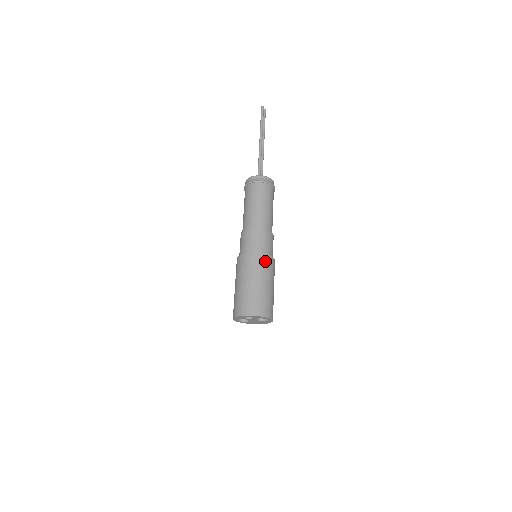
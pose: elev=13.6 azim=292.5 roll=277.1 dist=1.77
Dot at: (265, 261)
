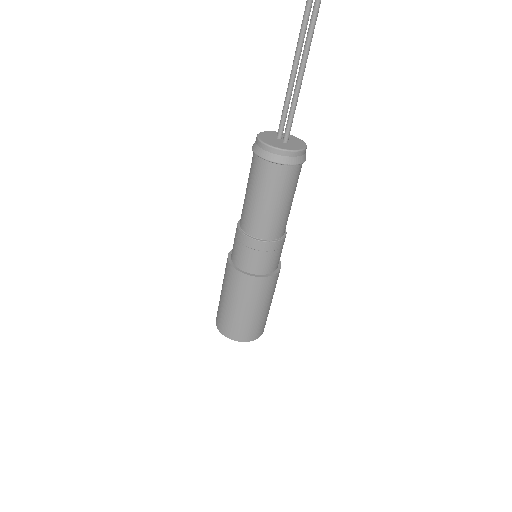
Dot at: occluded
